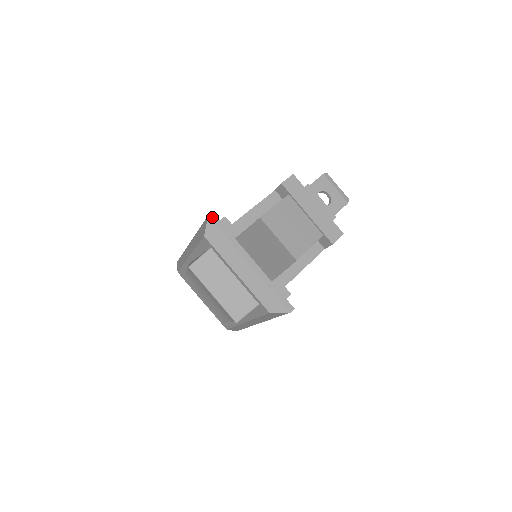
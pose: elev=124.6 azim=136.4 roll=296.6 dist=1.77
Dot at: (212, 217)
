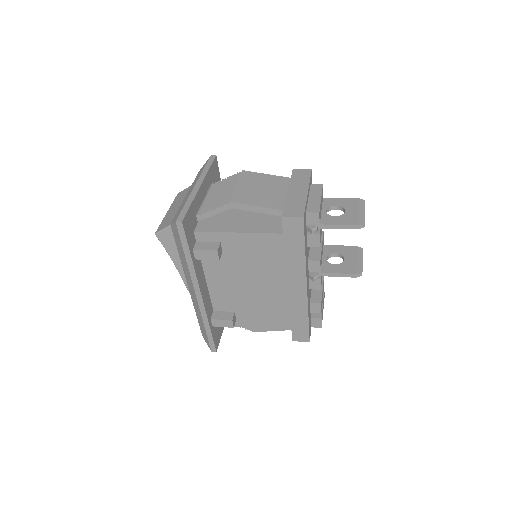
Dot at: (212, 157)
